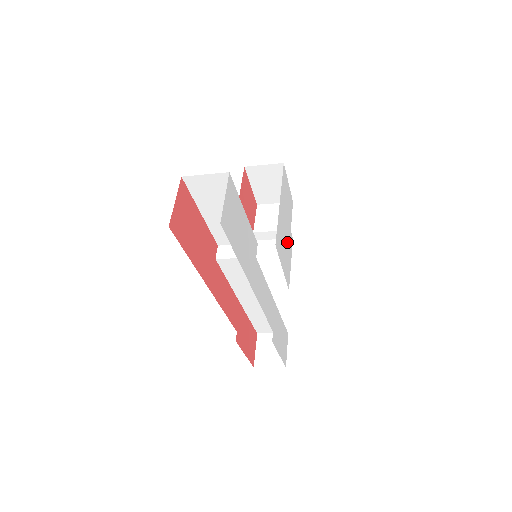
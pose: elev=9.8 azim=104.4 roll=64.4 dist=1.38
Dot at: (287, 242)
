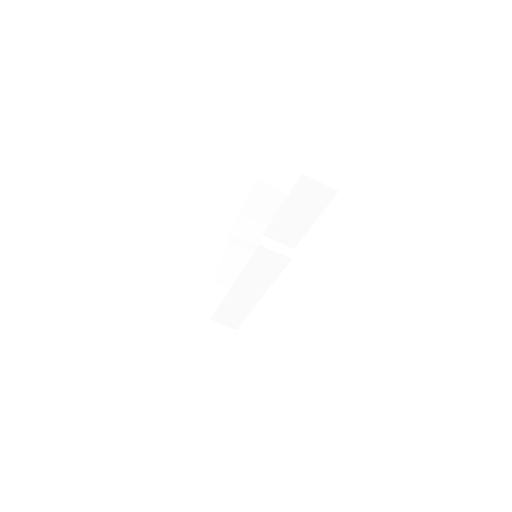
Dot at: occluded
